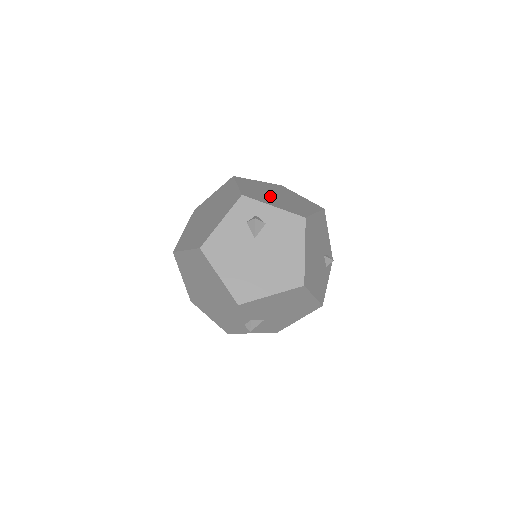
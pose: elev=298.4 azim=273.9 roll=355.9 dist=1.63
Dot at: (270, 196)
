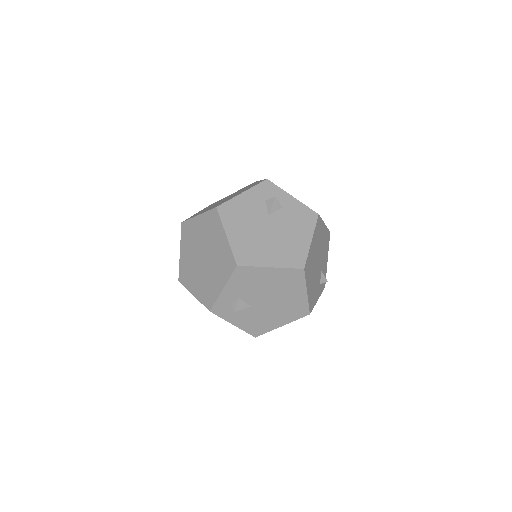
Dot at: occluded
